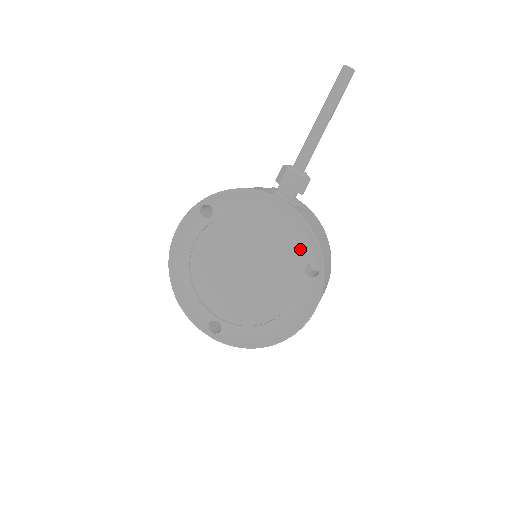
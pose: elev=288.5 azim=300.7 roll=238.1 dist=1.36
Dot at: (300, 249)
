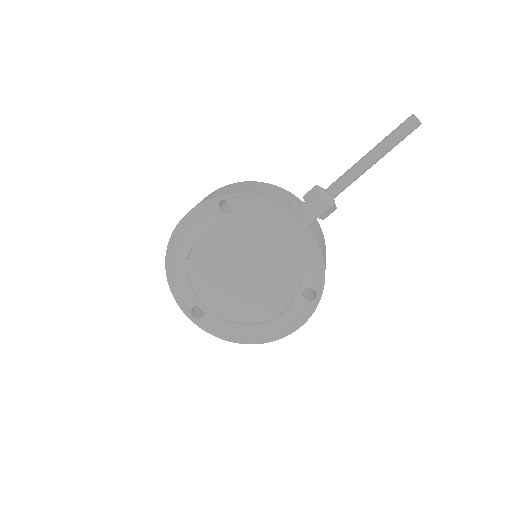
Dot at: (305, 273)
